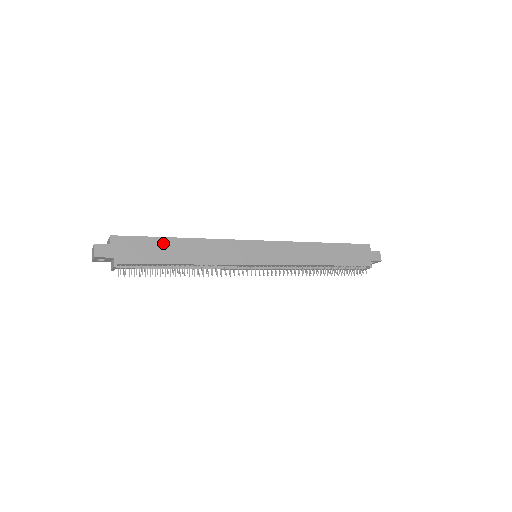
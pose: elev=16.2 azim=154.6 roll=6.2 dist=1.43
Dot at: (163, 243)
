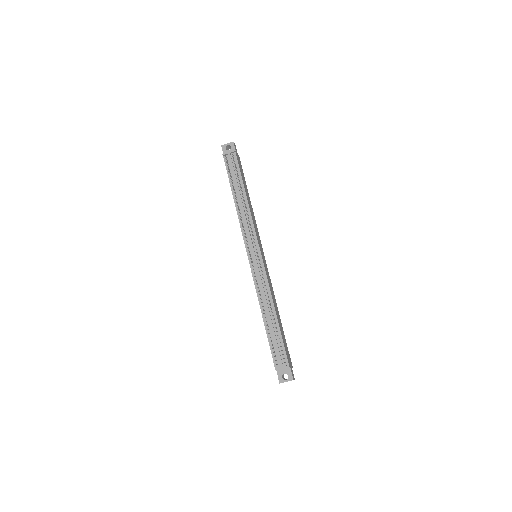
Dot at: (246, 186)
